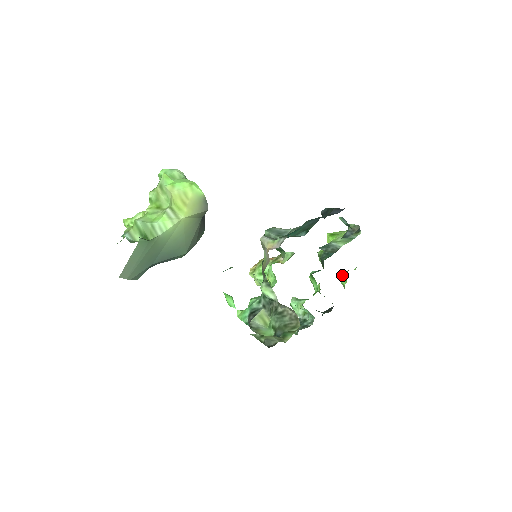
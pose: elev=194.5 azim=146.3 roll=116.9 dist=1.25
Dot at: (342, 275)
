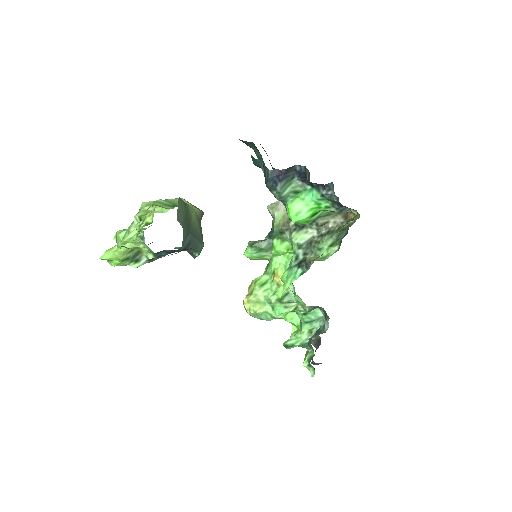
Dot at: occluded
